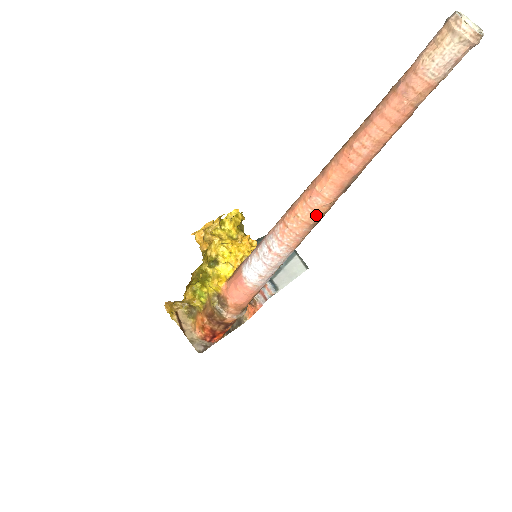
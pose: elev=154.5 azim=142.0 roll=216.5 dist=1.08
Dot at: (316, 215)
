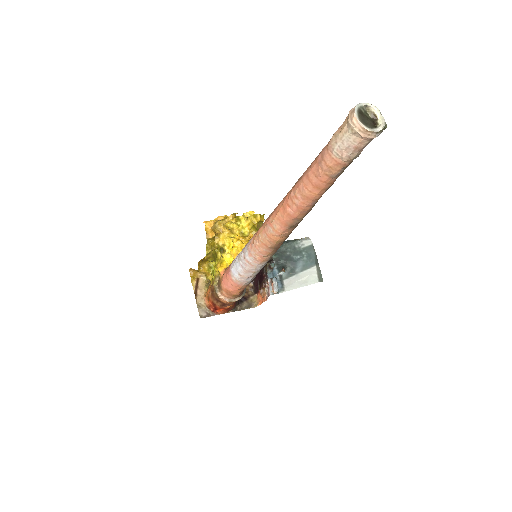
Dot at: (271, 241)
